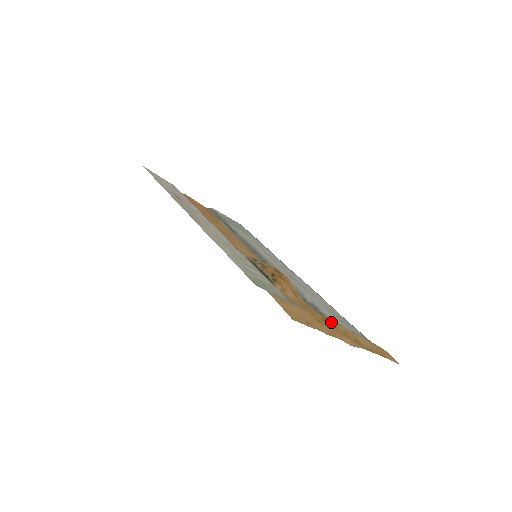
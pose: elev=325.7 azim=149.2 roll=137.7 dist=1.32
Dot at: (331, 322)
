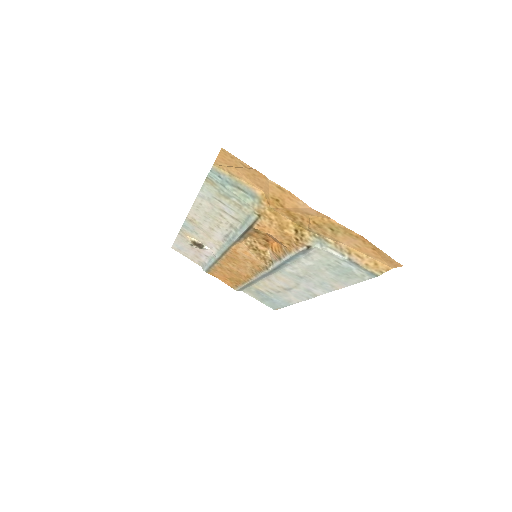
Dot at: (302, 223)
